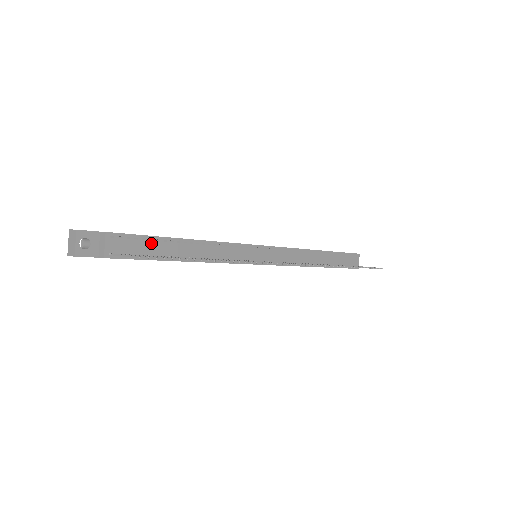
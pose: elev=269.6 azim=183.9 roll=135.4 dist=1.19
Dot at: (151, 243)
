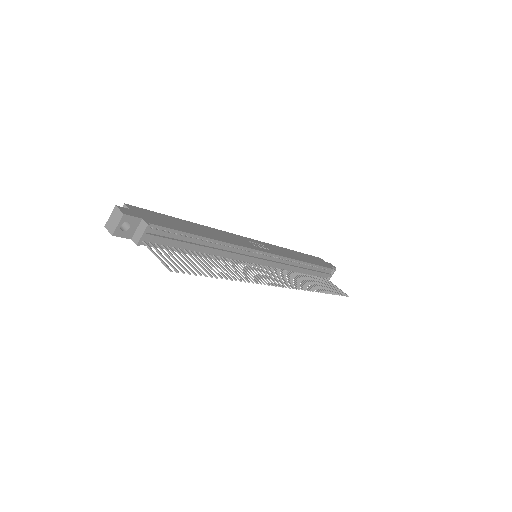
Dot at: (180, 237)
